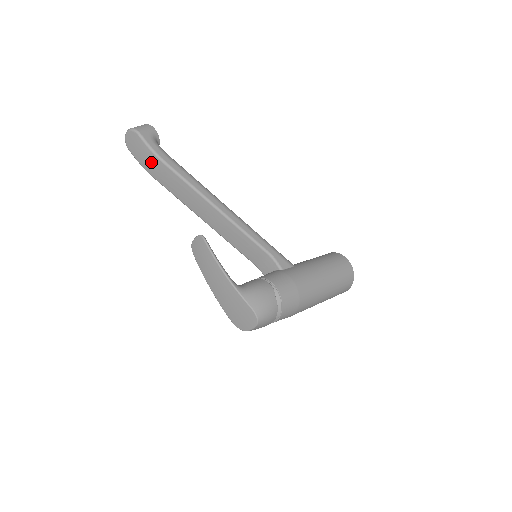
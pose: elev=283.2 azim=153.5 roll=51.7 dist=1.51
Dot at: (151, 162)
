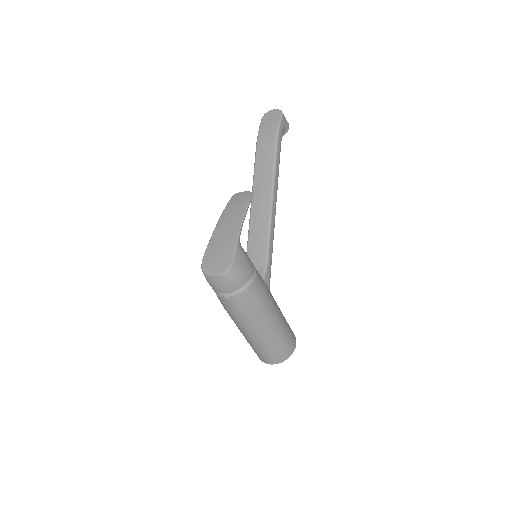
Dot at: (268, 135)
